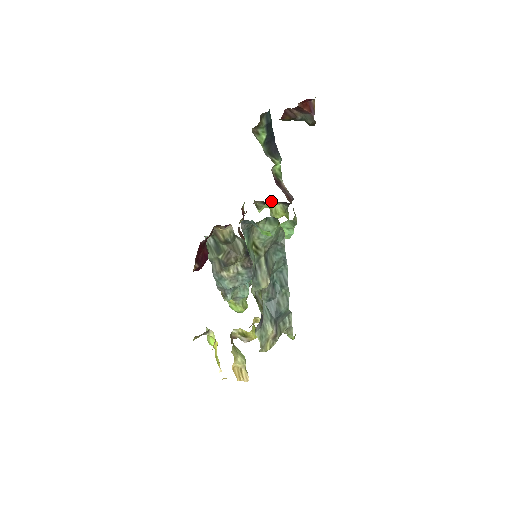
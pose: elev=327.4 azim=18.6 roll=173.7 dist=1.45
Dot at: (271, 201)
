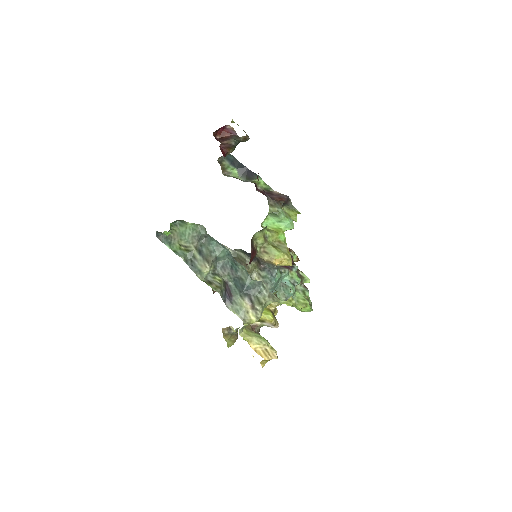
Dot at: occluded
